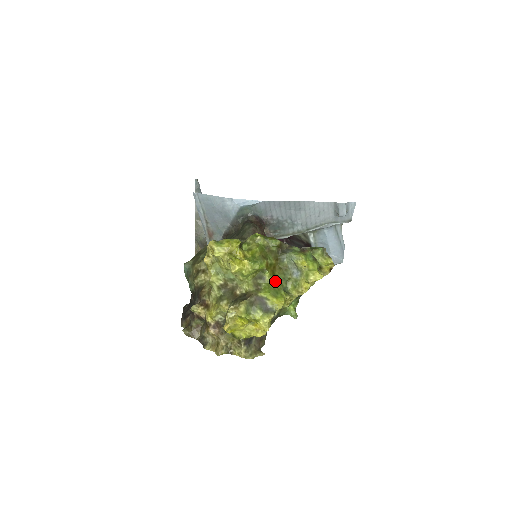
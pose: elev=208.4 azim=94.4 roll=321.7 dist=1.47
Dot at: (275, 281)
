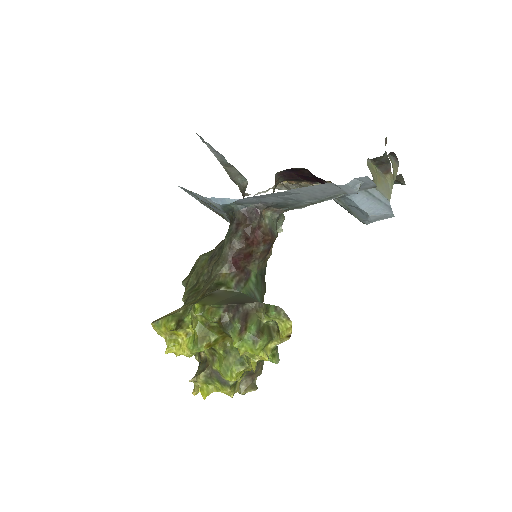
Dot at: (227, 353)
